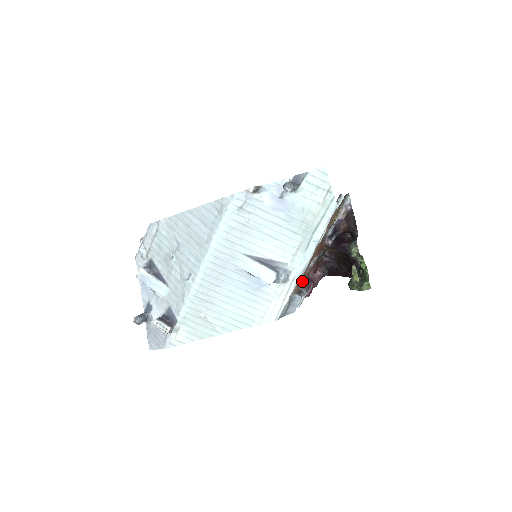
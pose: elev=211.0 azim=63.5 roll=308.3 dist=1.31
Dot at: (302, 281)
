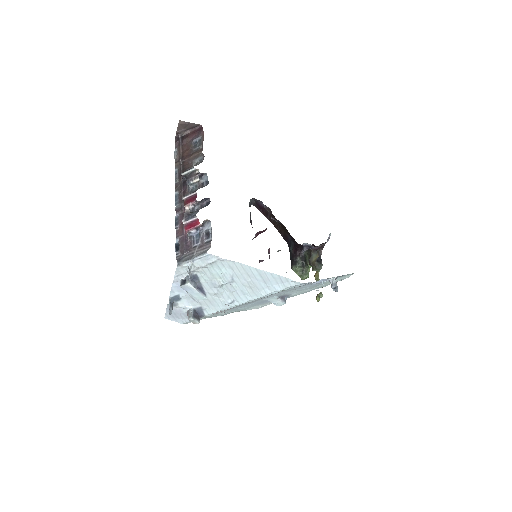
Dot at: occluded
